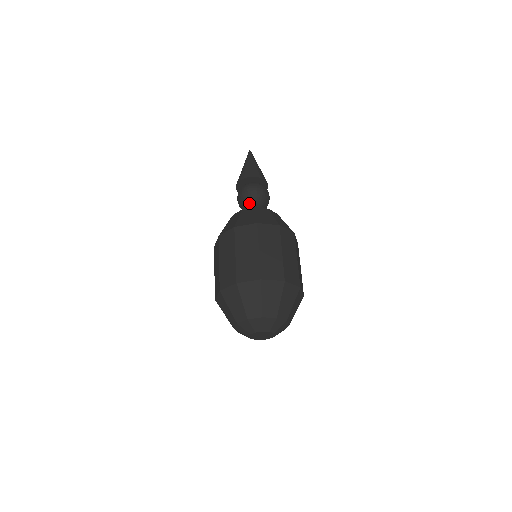
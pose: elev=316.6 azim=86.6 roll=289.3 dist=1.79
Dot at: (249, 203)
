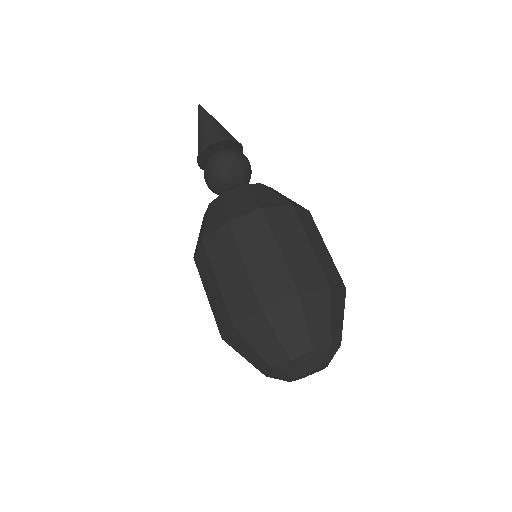
Dot at: (227, 181)
